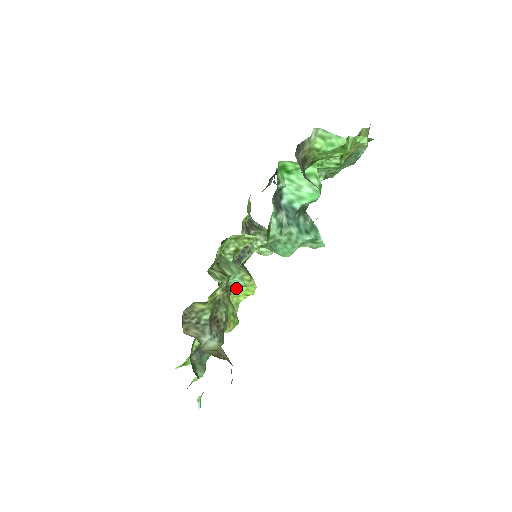
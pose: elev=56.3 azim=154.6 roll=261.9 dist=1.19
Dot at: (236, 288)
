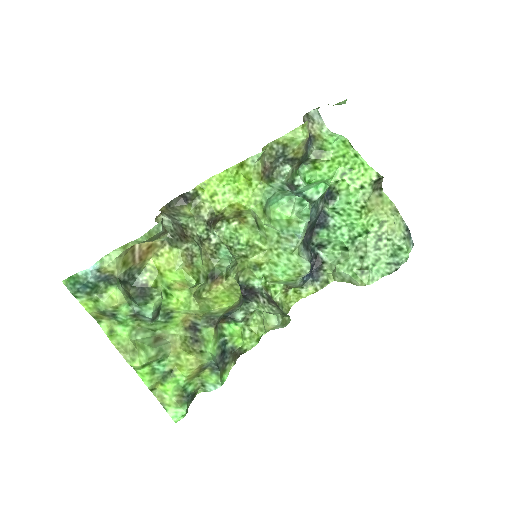
Dot at: (220, 266)
